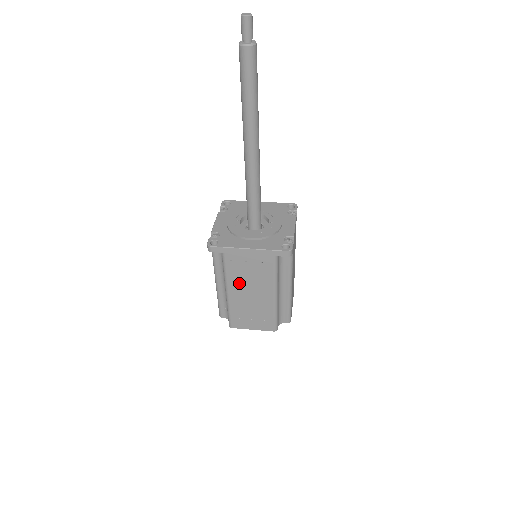
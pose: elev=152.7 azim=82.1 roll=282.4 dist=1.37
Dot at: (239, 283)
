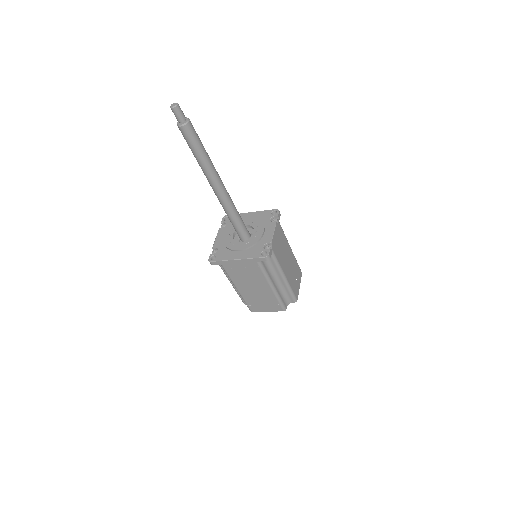
Dot at: (242, 282)
